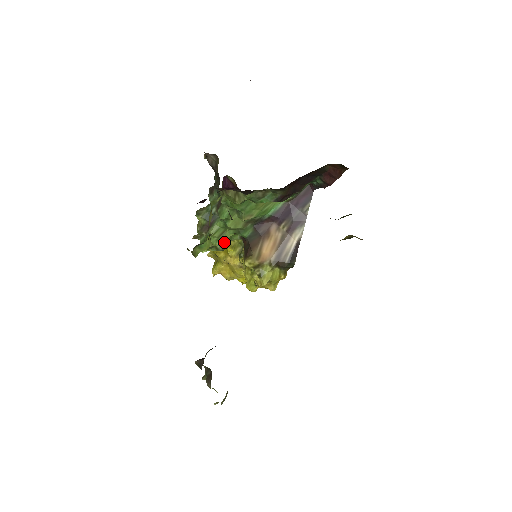
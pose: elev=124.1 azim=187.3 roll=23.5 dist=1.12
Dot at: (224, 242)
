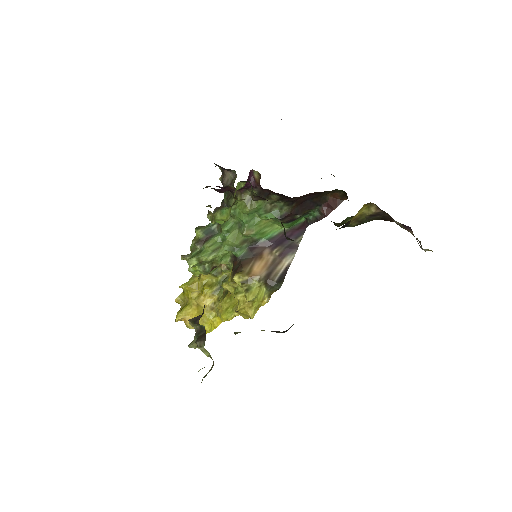
Dot at: (213, 263)
